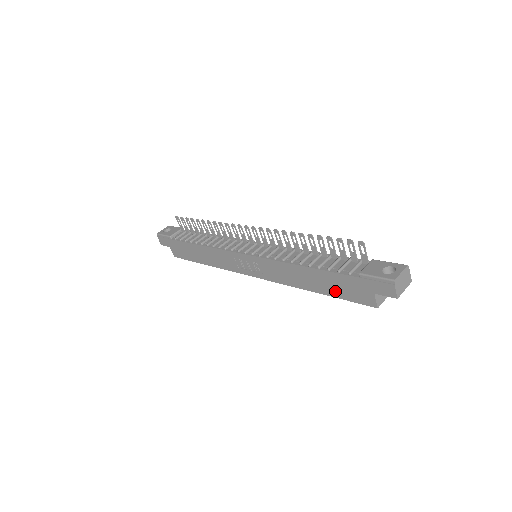
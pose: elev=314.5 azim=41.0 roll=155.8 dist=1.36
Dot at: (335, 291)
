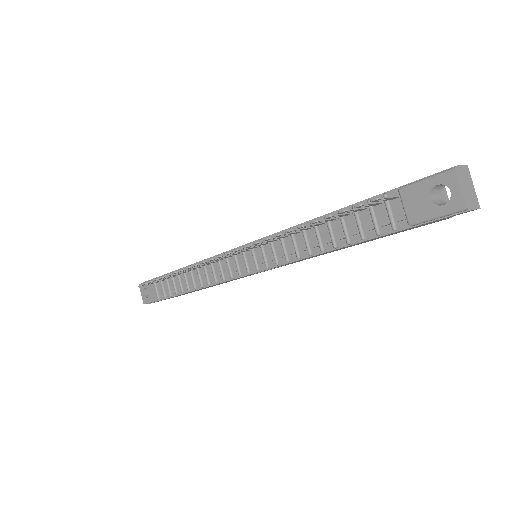
Dot at: occluded
